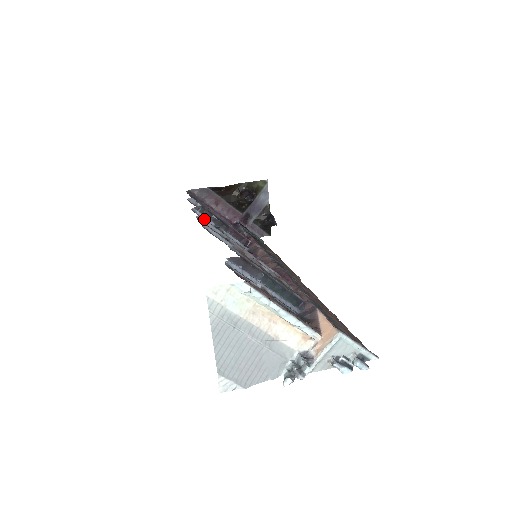
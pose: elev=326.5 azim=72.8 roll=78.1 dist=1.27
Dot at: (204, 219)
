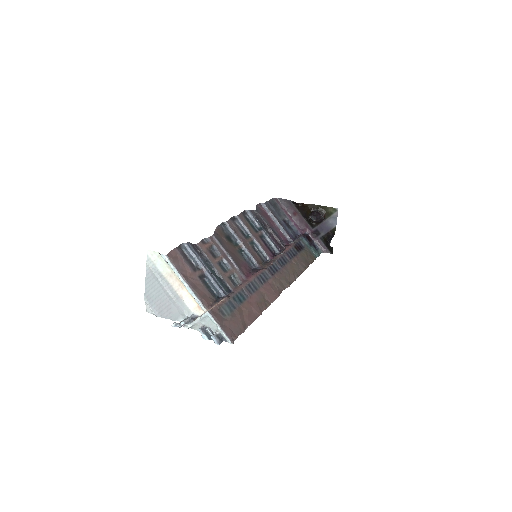
Dot at: (250, 220)
